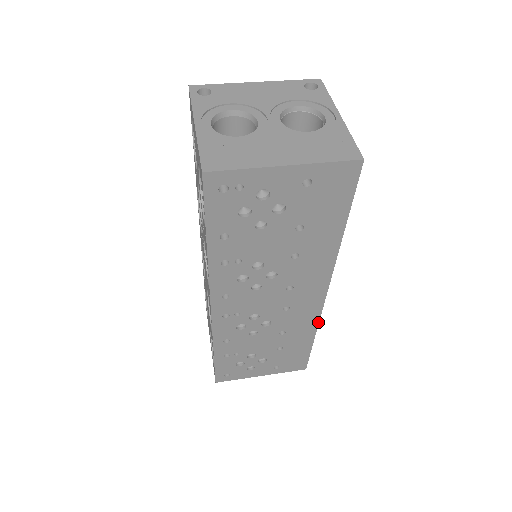
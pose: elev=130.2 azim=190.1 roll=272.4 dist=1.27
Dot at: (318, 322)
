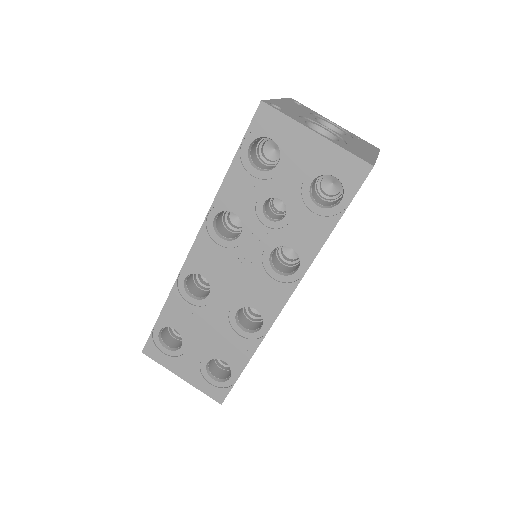
Dot at: occluded
